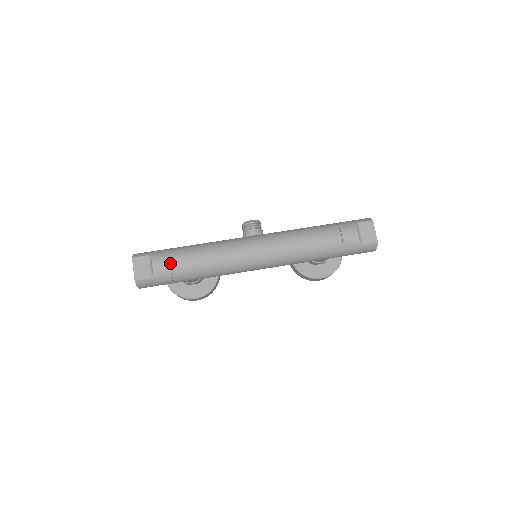
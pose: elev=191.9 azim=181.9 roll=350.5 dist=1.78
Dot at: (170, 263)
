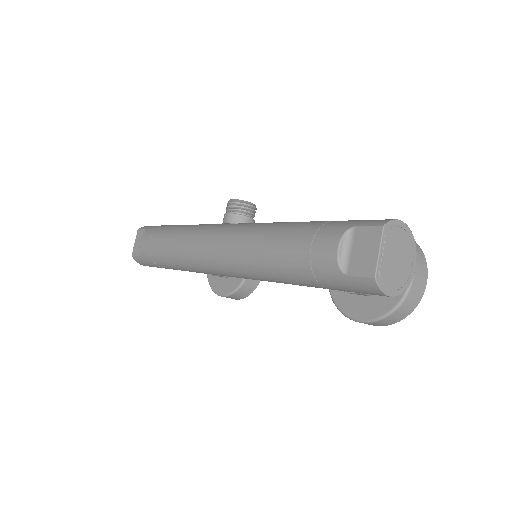
Dot at: (149, 243)
